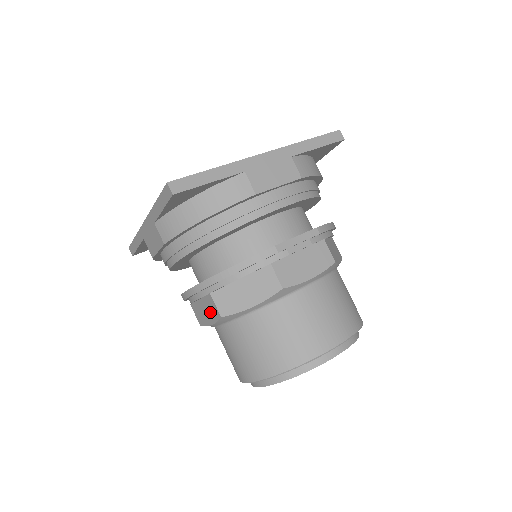
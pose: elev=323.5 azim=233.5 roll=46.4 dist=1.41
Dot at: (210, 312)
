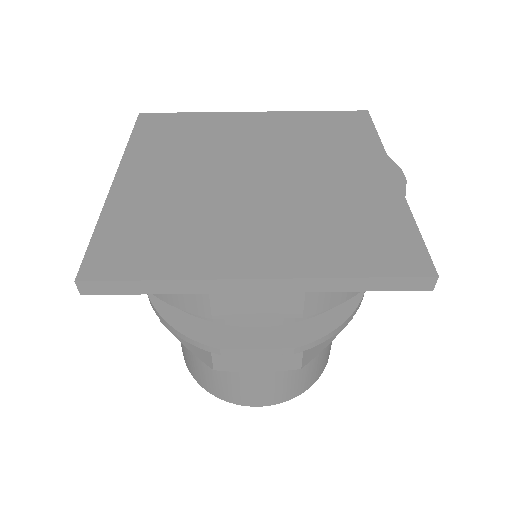
Dot at: occluded
